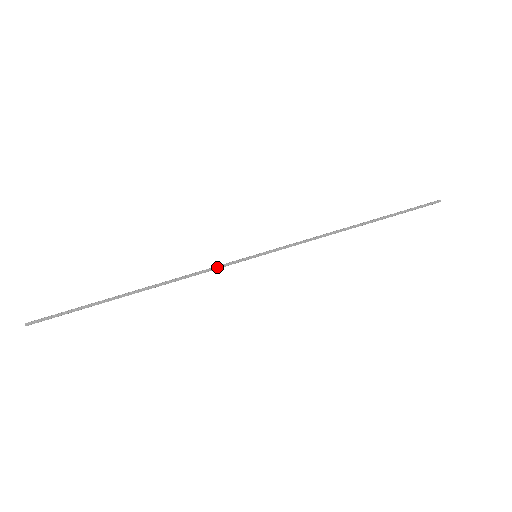
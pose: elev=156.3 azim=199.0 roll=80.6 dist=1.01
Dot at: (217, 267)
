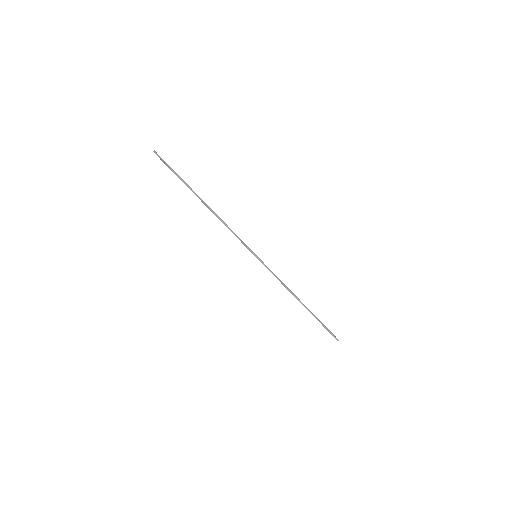
Dot at: (239, 238)
